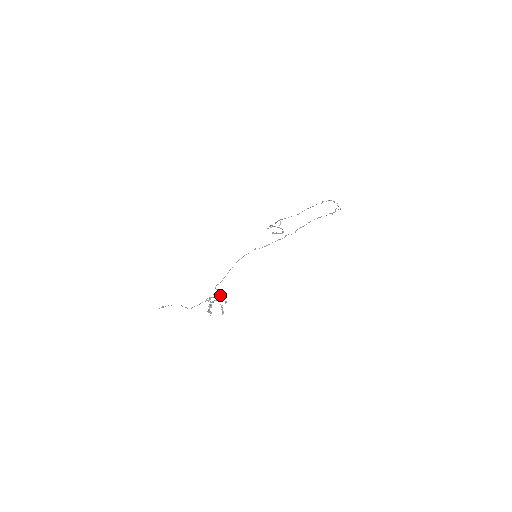
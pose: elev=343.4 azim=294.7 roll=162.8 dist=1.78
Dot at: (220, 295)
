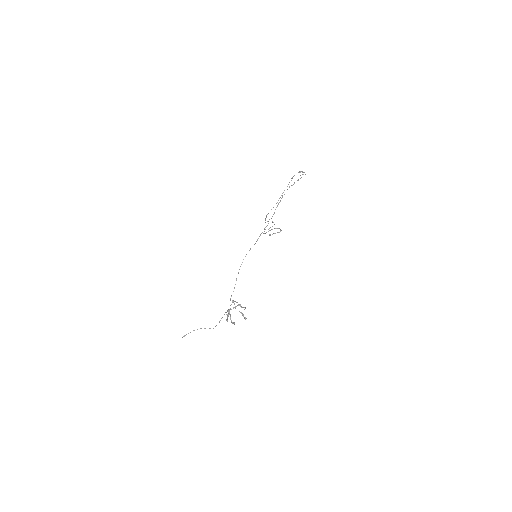
Dot at: occluded
